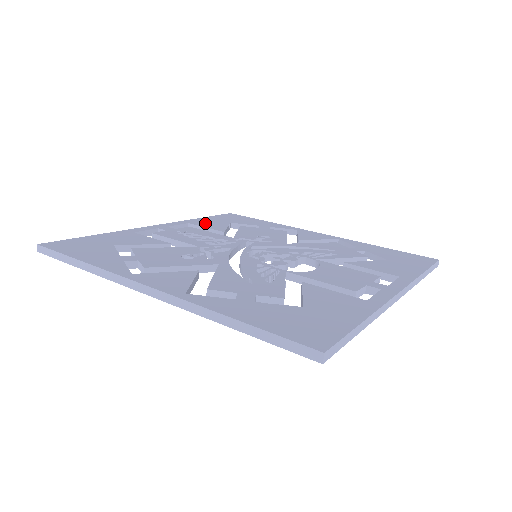
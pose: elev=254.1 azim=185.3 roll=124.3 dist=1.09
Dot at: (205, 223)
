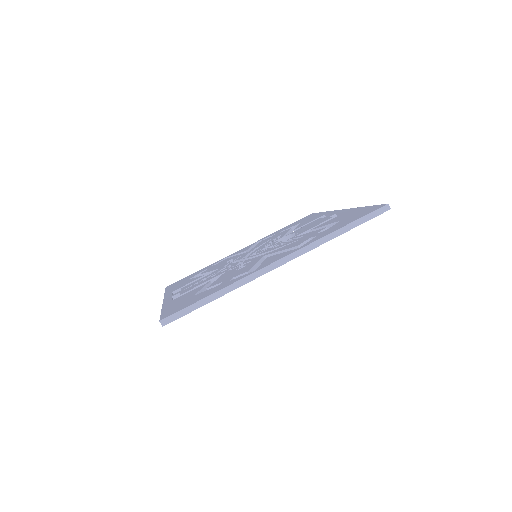
Dot at: (180, 286)
